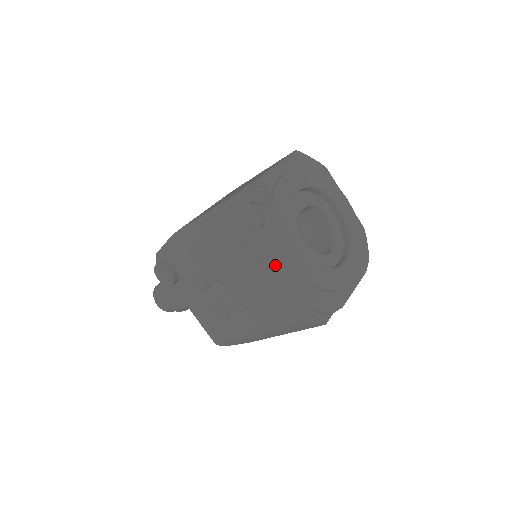
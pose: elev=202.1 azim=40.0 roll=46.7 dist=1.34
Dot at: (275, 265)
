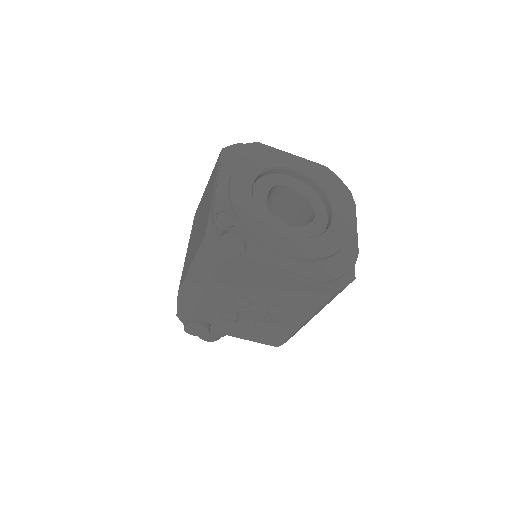
Dot at: (281, 269)
